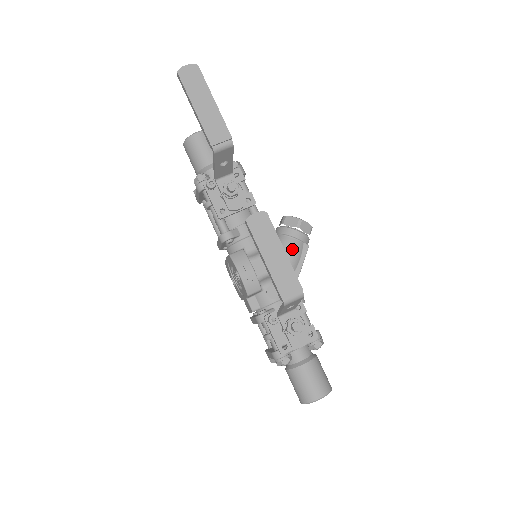
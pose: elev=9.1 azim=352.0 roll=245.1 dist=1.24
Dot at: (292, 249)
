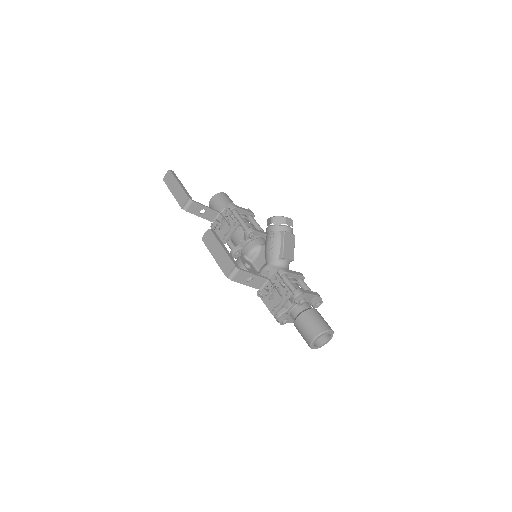
Dot at: (271, 240)
